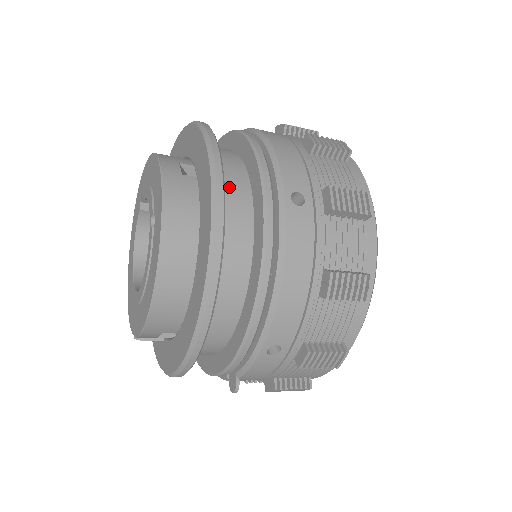
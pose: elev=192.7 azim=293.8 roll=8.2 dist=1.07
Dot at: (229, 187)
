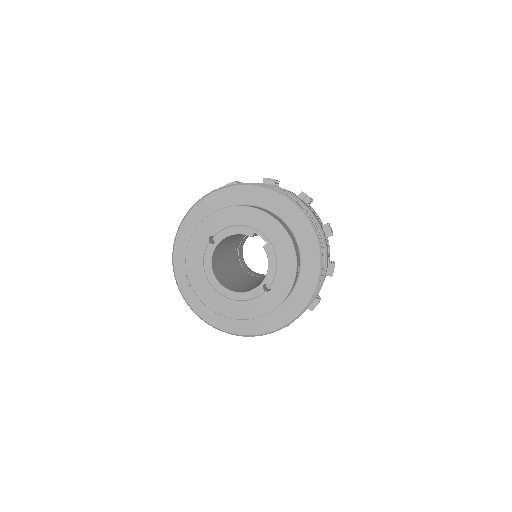
Dot at: occluded
